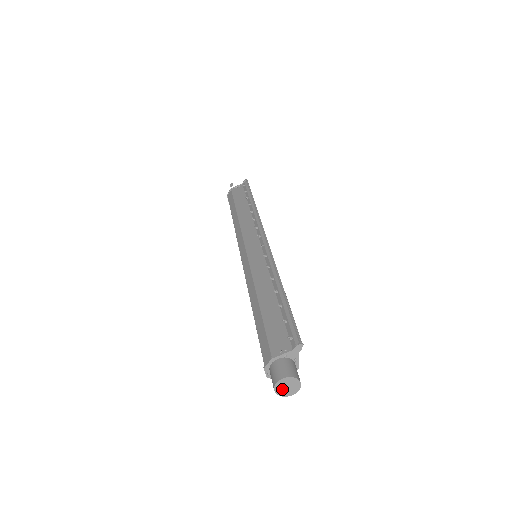
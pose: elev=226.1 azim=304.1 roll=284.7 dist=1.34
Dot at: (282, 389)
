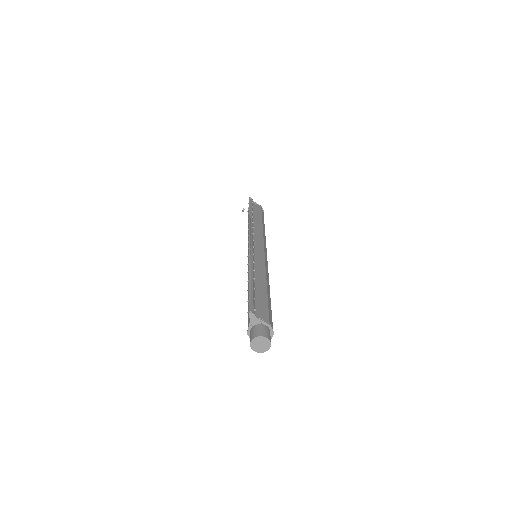
Dot at: (260, 348)
